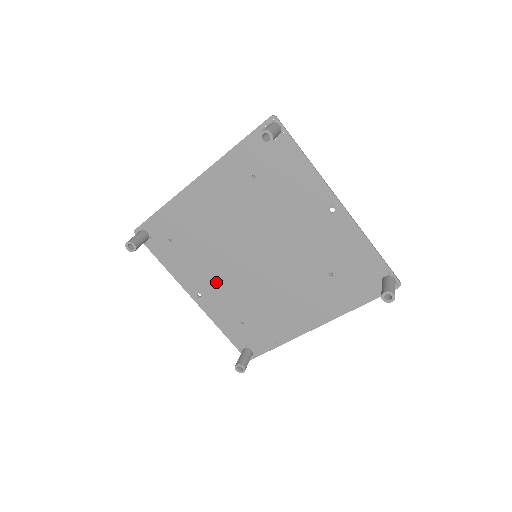
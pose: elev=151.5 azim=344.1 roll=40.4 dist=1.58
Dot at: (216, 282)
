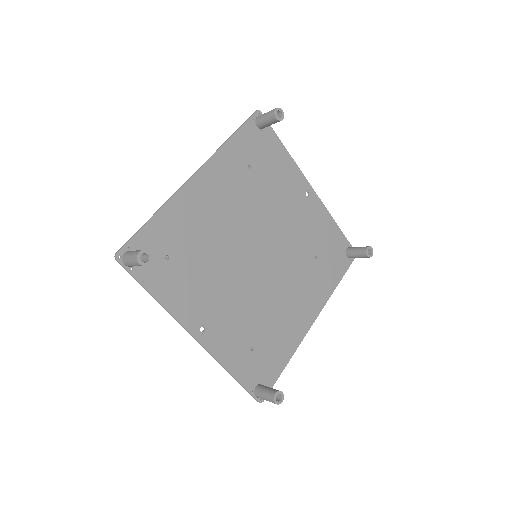
Dot at: (221, 302)
